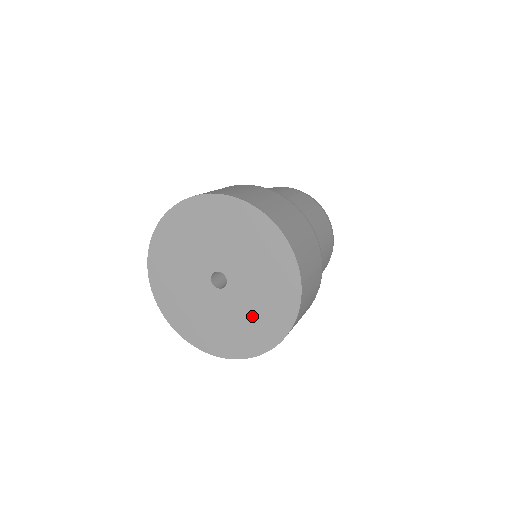
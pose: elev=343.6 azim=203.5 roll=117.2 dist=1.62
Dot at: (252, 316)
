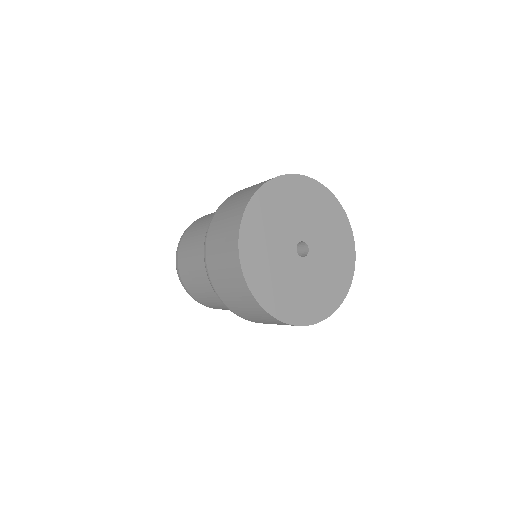
Dot at: (334, 252)
